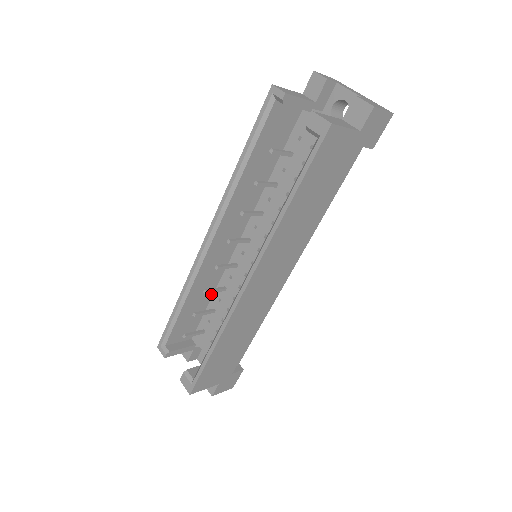
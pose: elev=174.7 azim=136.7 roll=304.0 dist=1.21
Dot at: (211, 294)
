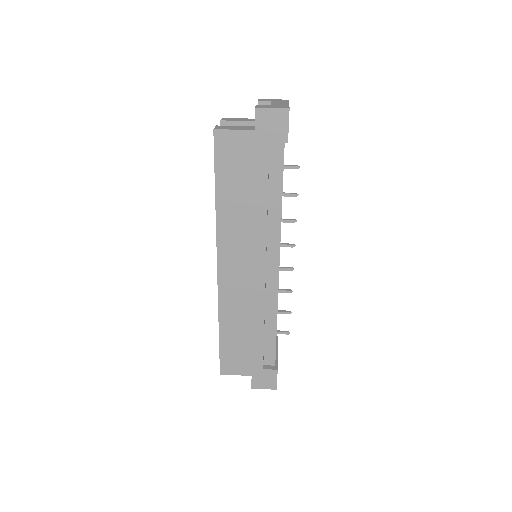
Dot at: occluded
